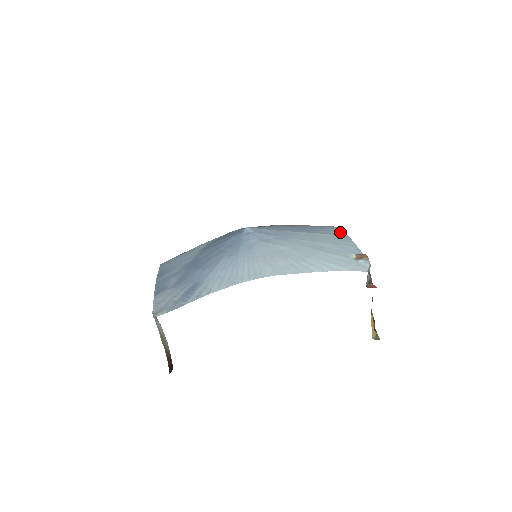
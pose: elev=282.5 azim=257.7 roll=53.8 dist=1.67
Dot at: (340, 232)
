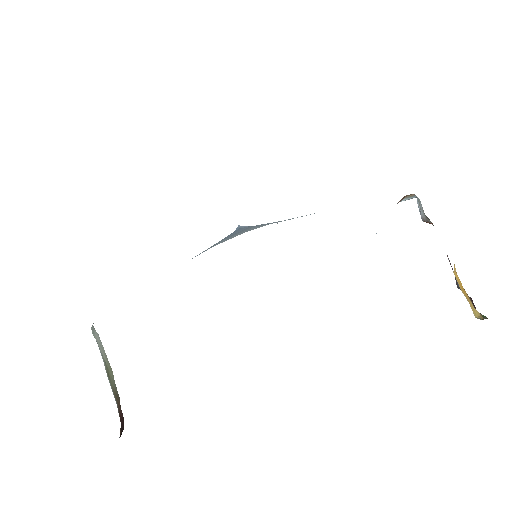
Dot at: occluded
